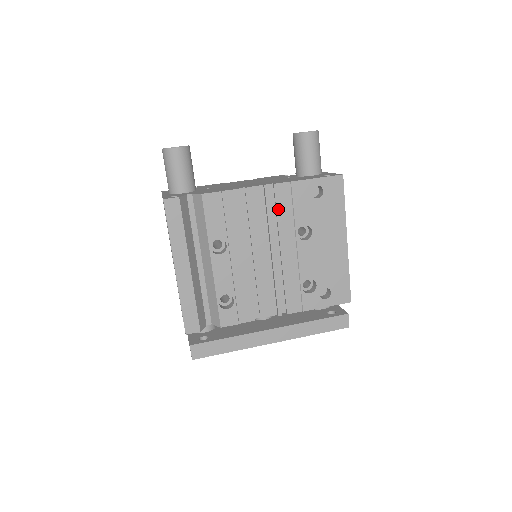
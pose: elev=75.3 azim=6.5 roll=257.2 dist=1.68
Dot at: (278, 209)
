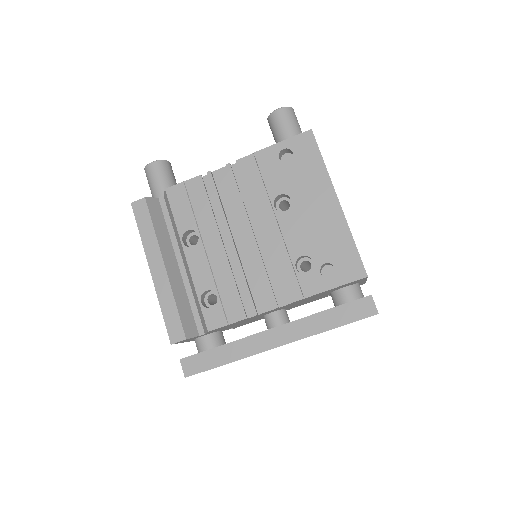
Dot at: (246, 185)
